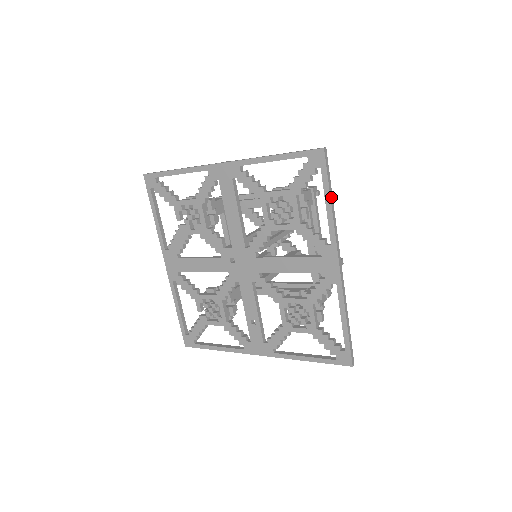
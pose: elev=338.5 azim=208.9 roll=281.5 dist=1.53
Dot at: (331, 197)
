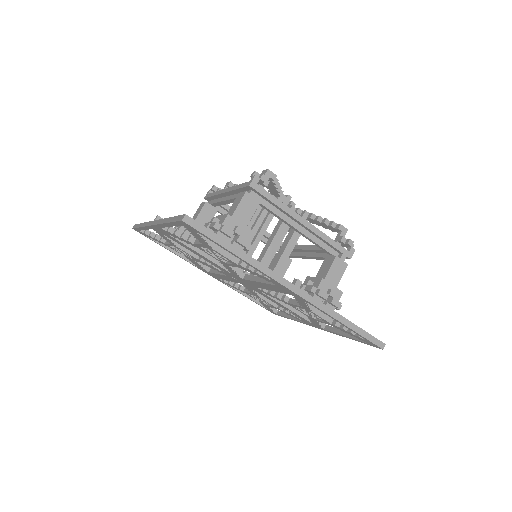
Dot at: (232, 249)
